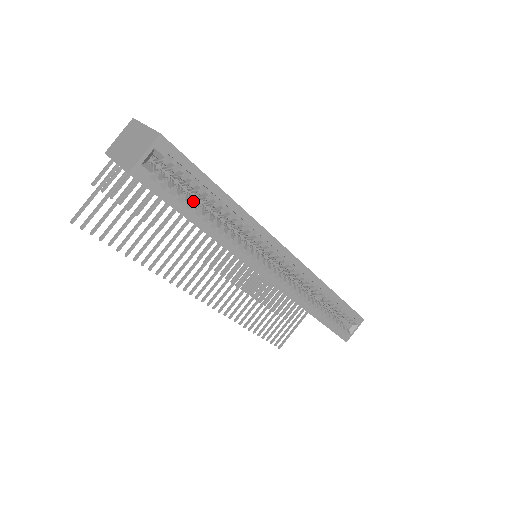
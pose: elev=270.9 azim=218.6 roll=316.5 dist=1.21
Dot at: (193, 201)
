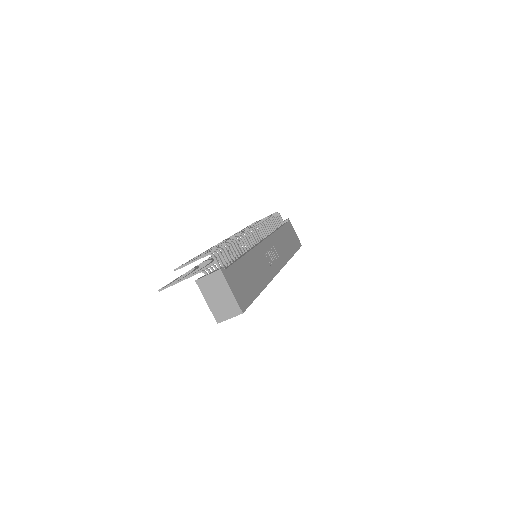
Dot at: occluded
